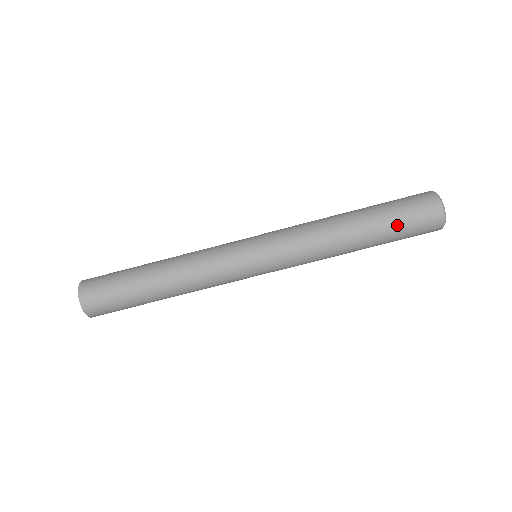
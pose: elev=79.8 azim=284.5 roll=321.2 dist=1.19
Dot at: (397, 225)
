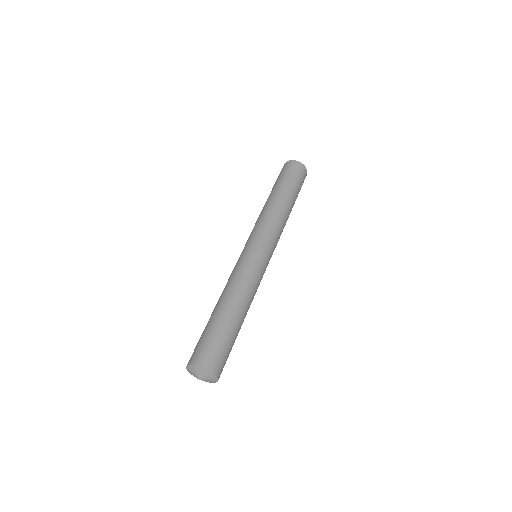
Dot at: (298, 187)
